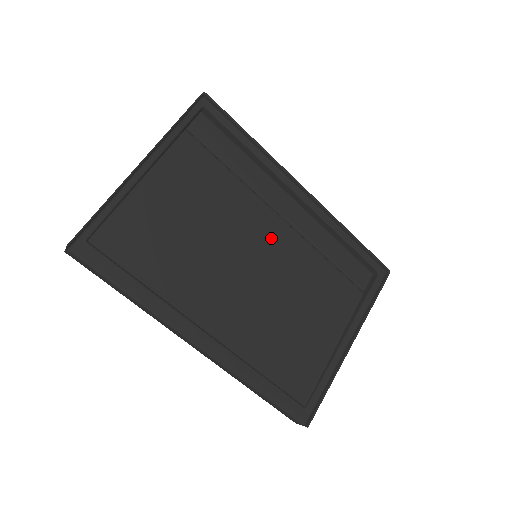
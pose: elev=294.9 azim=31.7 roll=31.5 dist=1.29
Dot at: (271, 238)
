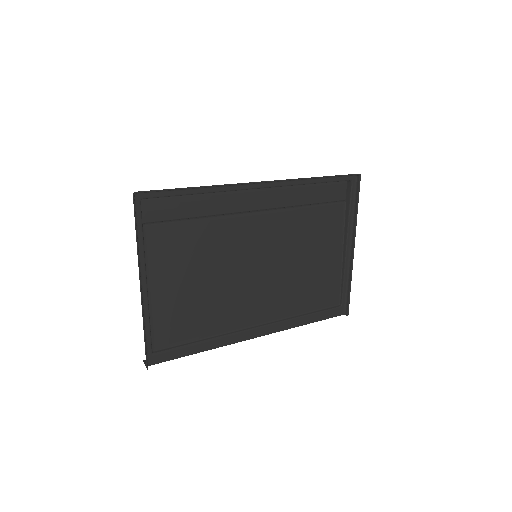
Dot at: (258, 234)
